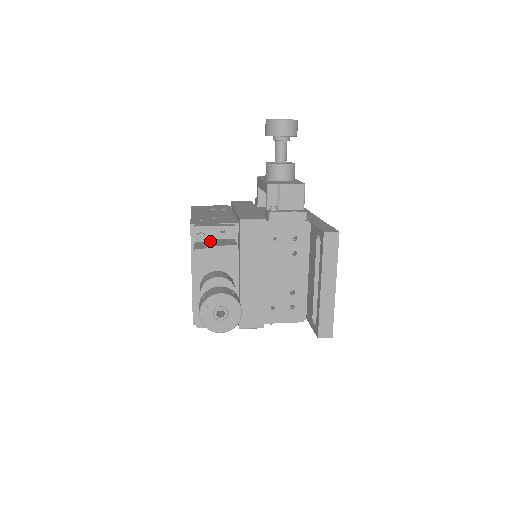
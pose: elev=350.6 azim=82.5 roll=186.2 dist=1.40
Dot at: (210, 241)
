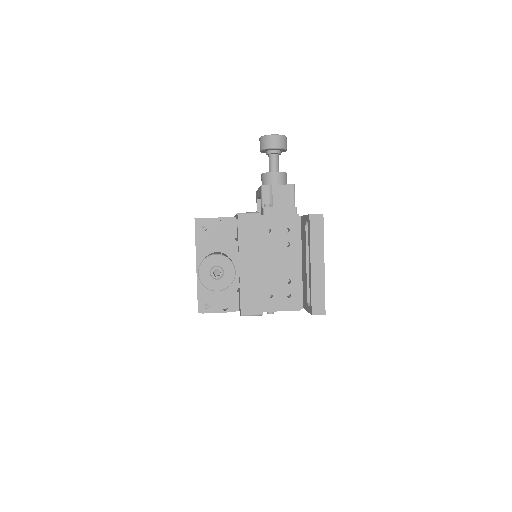
Dot at: occluded
